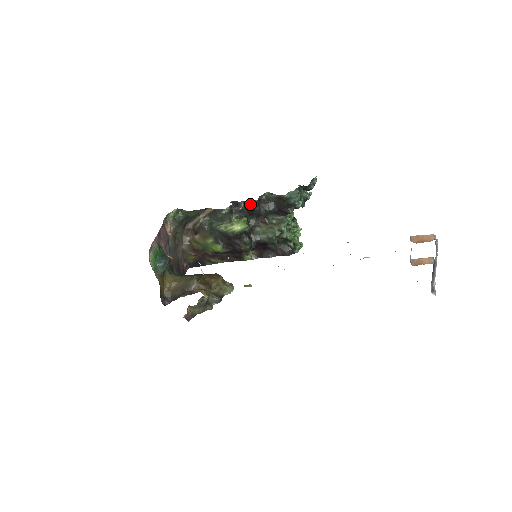
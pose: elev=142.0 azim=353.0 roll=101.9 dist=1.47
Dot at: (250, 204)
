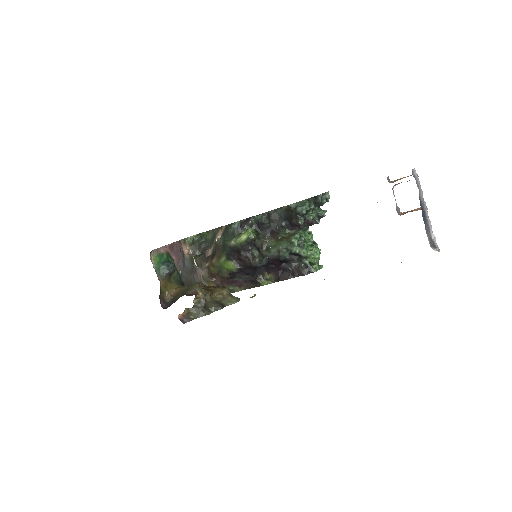
Dot at: (259, 217)
